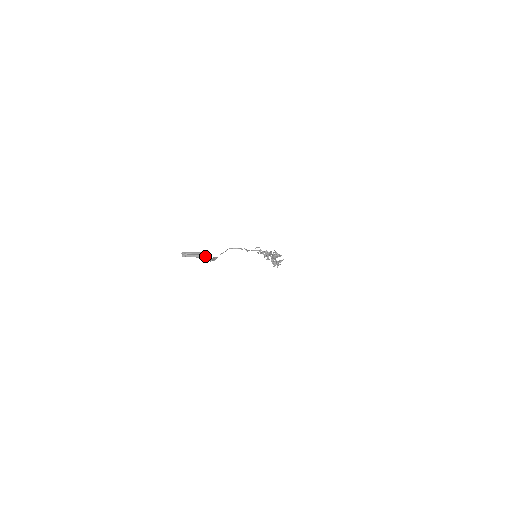
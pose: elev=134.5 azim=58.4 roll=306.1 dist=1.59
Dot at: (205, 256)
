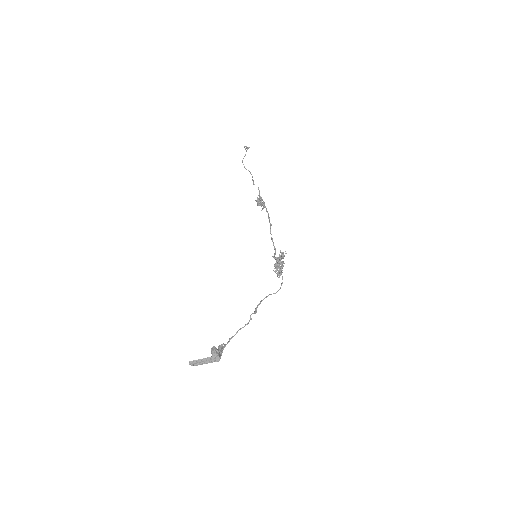
Dot at: (215, 361)
